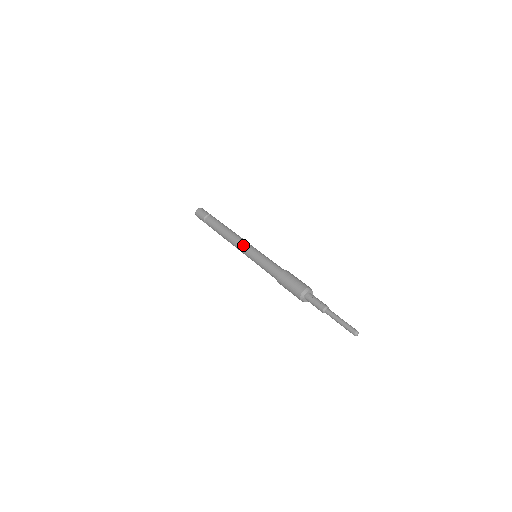
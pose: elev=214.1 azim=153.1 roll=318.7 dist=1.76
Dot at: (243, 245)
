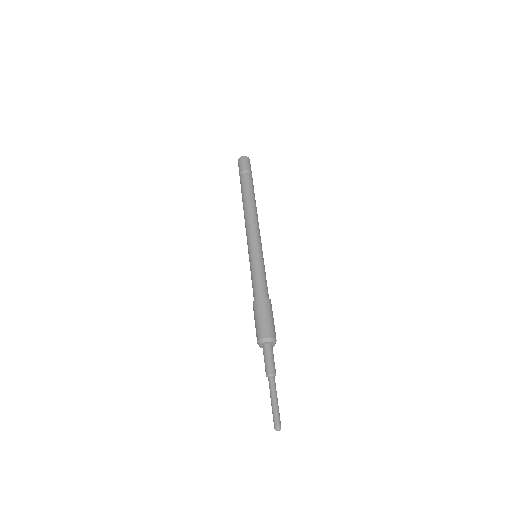
Dot at: (247, 238)
